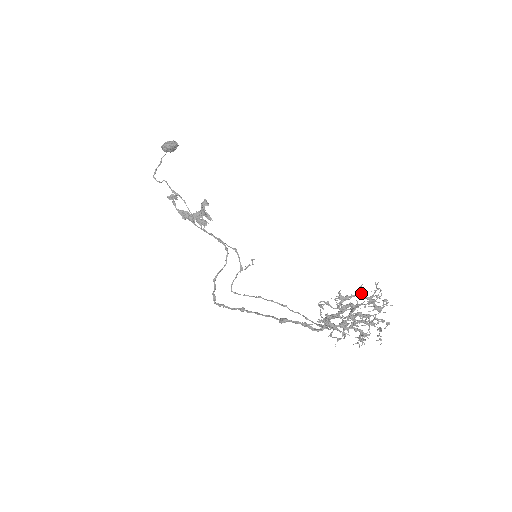
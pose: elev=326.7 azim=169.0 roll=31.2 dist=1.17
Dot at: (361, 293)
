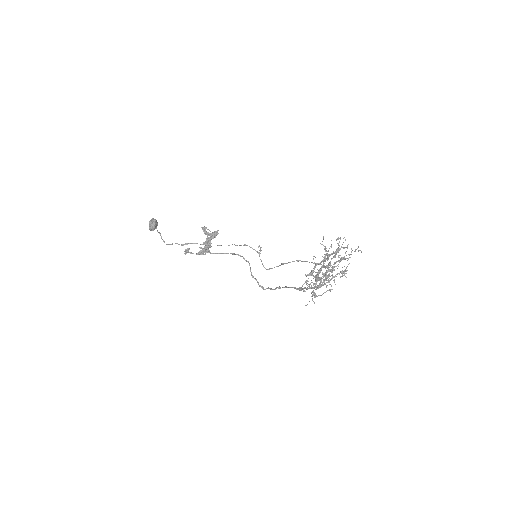
Dot at: (317, 264)
